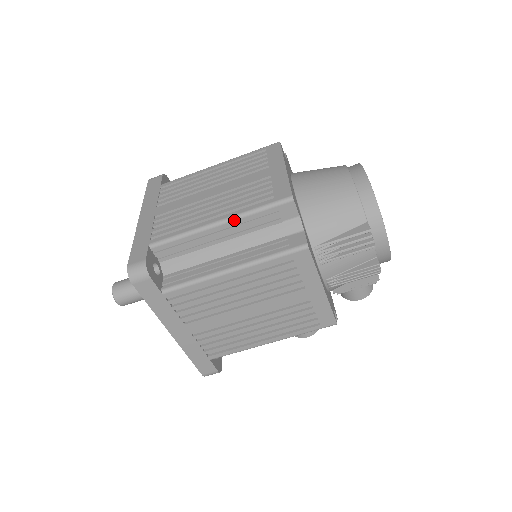
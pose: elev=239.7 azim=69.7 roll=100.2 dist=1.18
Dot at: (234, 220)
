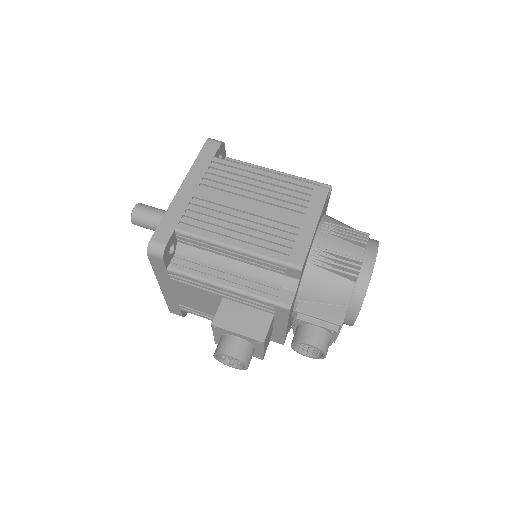
Dot at: (288, 174)
